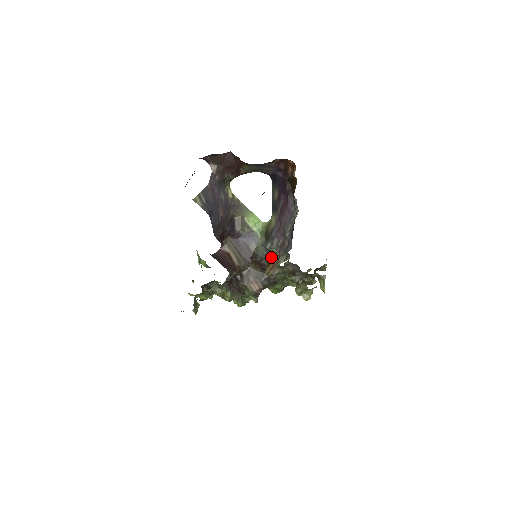
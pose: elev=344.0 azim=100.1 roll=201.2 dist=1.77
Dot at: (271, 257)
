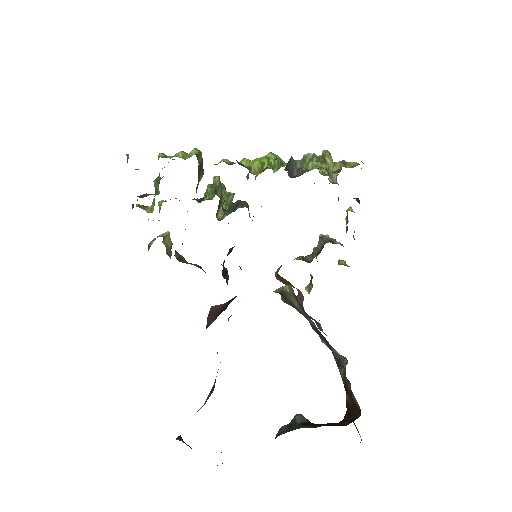
Dot at: (285, 280)
